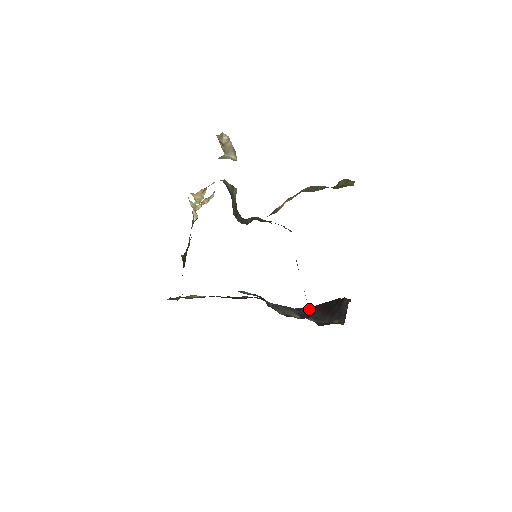
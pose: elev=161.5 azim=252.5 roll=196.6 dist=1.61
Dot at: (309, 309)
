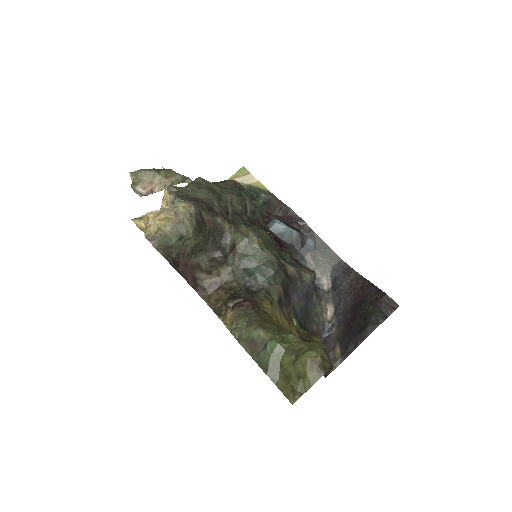
Dot at: (350, 277)
